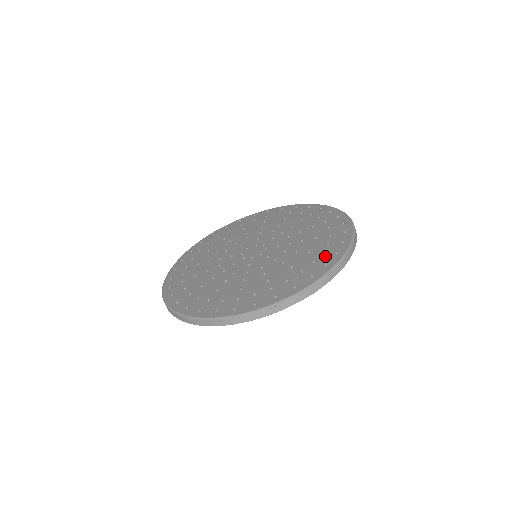
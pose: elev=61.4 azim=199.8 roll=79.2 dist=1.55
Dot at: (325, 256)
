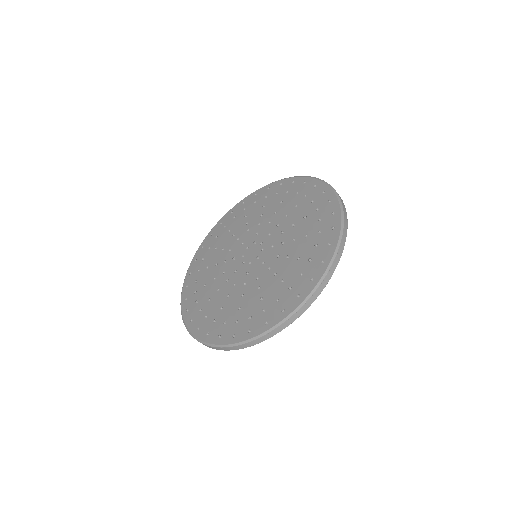
Dot at: (259, 318)
